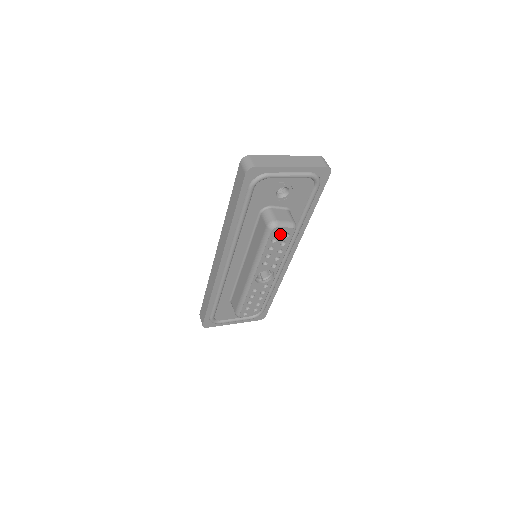
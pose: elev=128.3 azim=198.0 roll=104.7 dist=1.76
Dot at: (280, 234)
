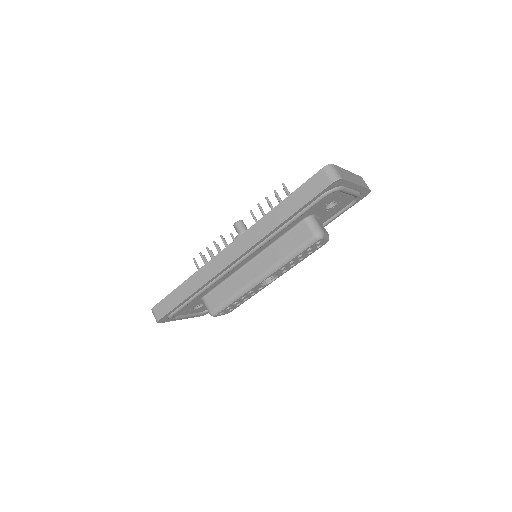
Dot at: (317, 244)
